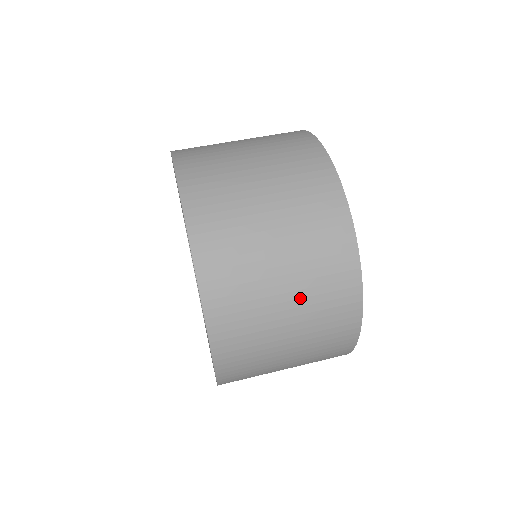
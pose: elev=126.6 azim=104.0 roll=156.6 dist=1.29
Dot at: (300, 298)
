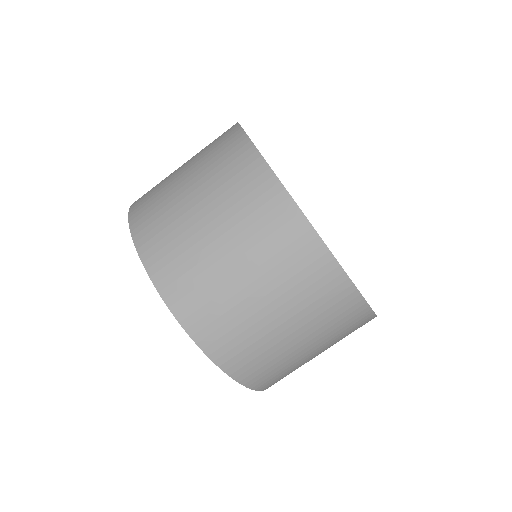
Dot at: (289, 309)
